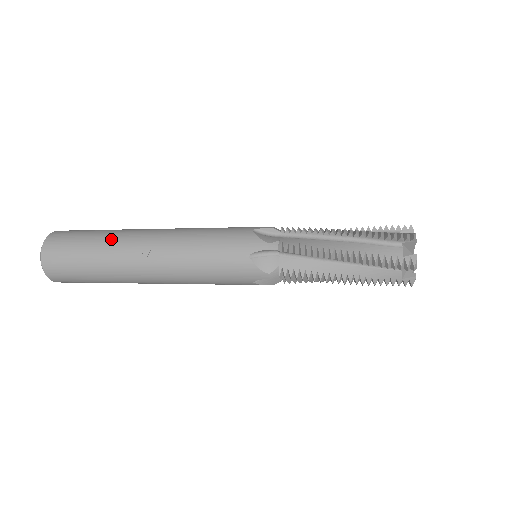
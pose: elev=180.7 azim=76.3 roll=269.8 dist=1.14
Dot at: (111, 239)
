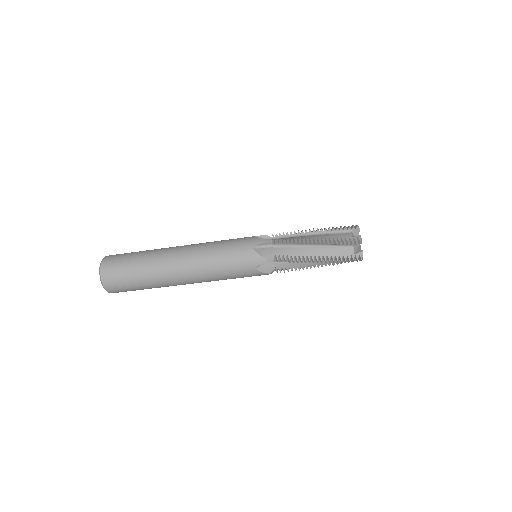
Dot at: occluded
